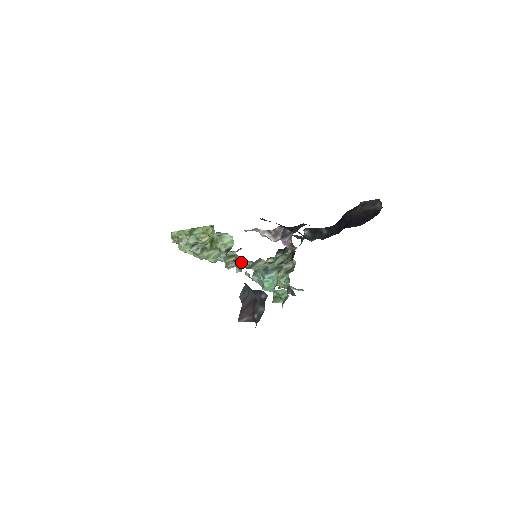
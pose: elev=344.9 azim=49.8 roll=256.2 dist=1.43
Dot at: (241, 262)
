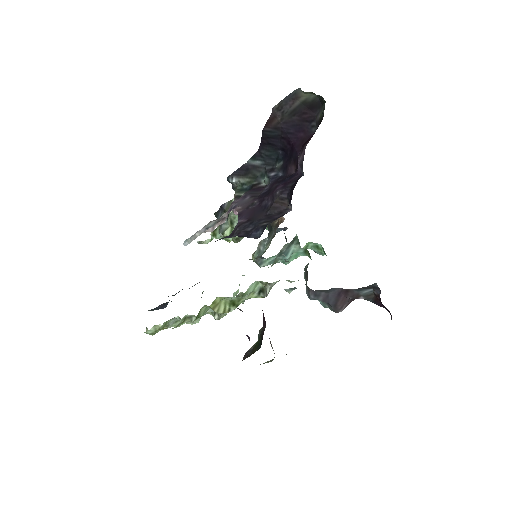
Dot at: occluded
